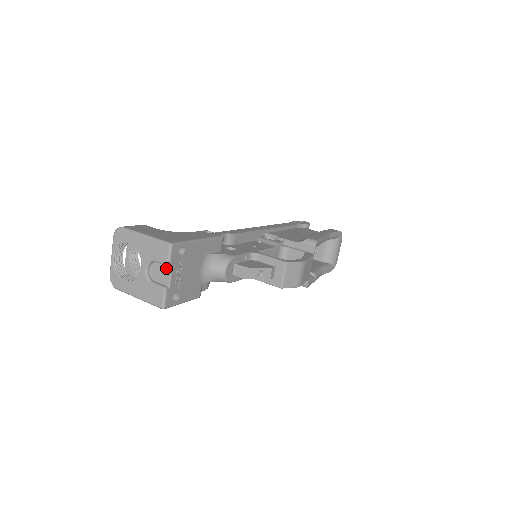
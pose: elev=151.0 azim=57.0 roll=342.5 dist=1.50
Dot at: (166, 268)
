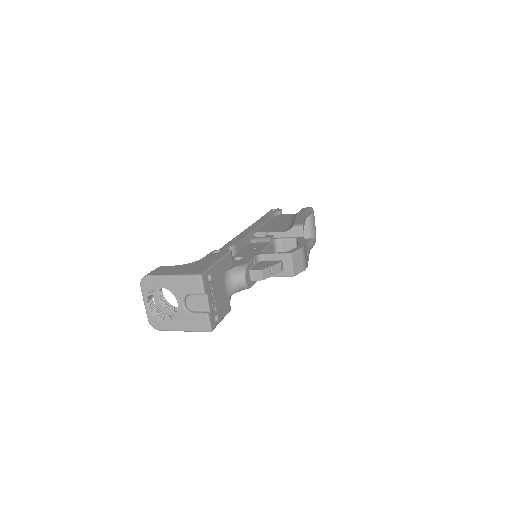
Dot at: (201, 297)
